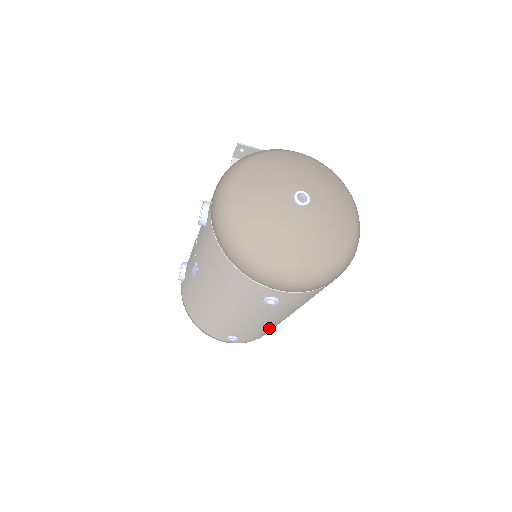
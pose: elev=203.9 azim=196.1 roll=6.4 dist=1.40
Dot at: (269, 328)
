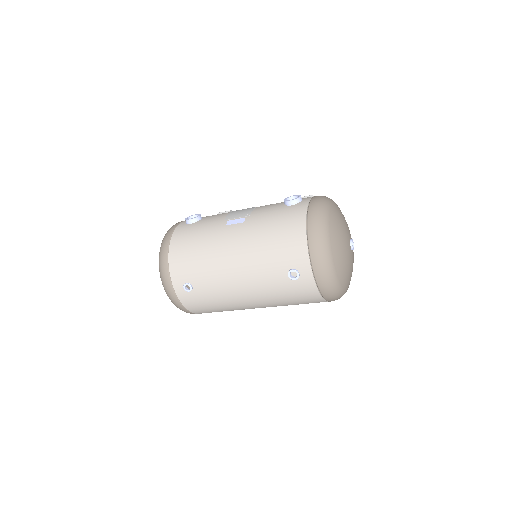
Dot at: (220, 303)
